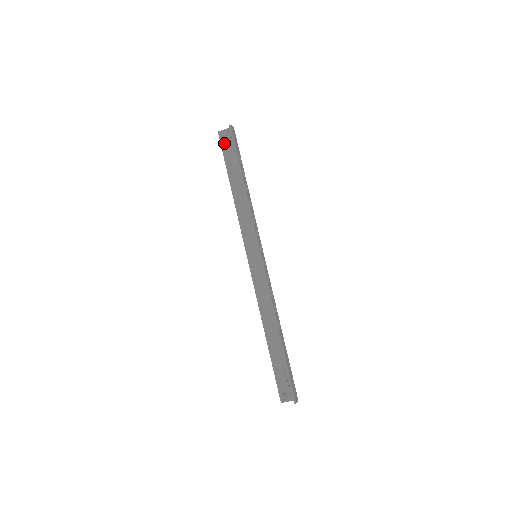
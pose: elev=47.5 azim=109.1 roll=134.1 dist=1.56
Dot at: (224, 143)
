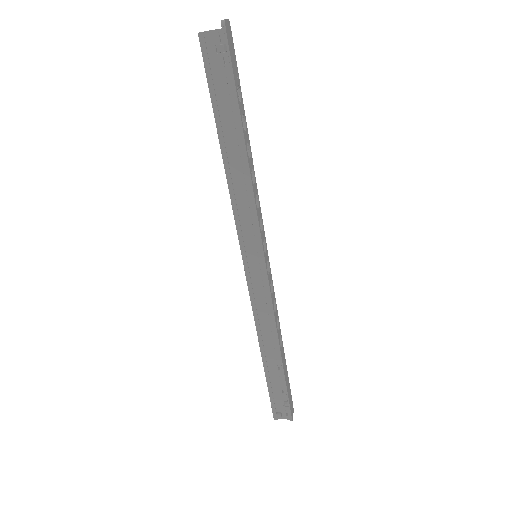
Dot at: (210, 61)
